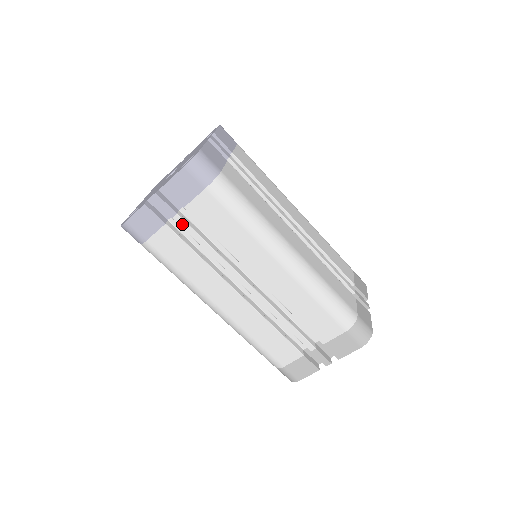
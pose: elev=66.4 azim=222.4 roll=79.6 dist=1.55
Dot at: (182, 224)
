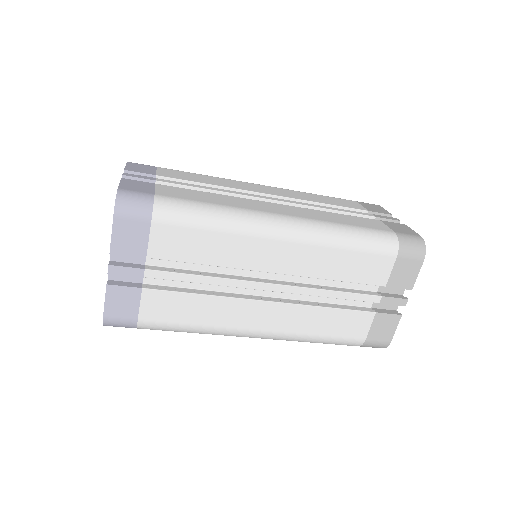
Dot at: (158, 276)
